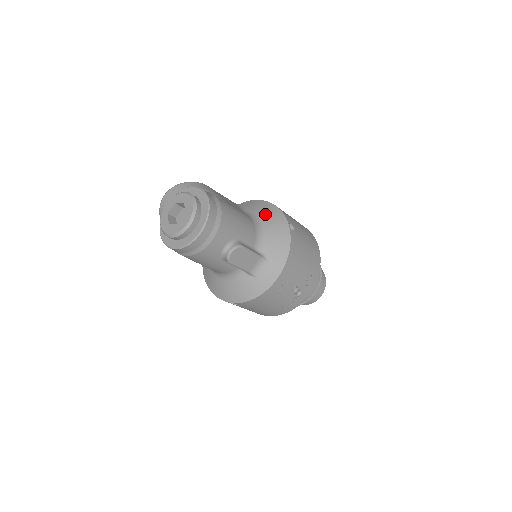
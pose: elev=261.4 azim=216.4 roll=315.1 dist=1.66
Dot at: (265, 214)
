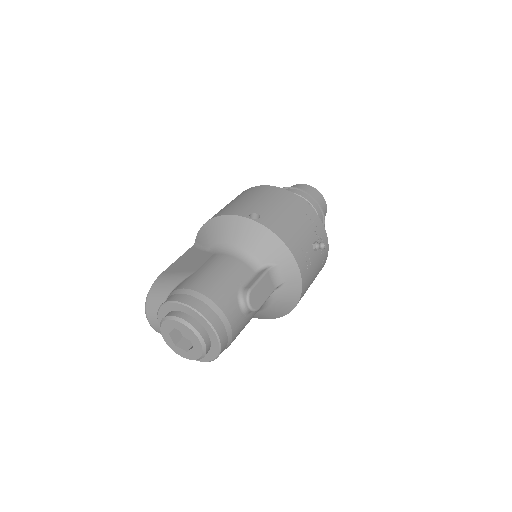
Dot at: (225, 234)
